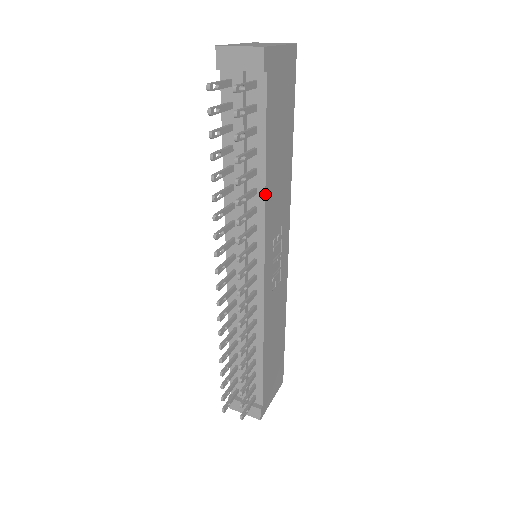
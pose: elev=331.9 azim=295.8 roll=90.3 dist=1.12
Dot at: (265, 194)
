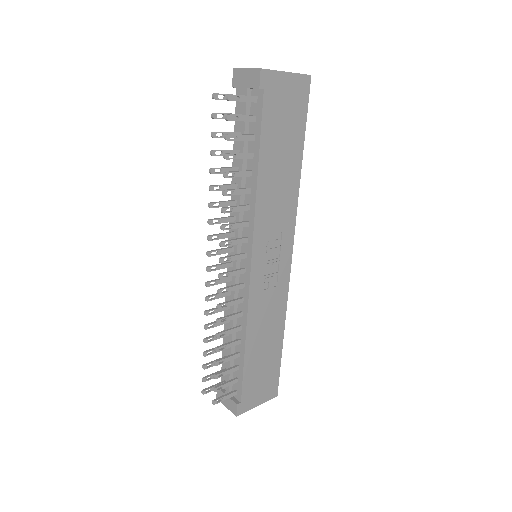
Dot at: (256, 194)
